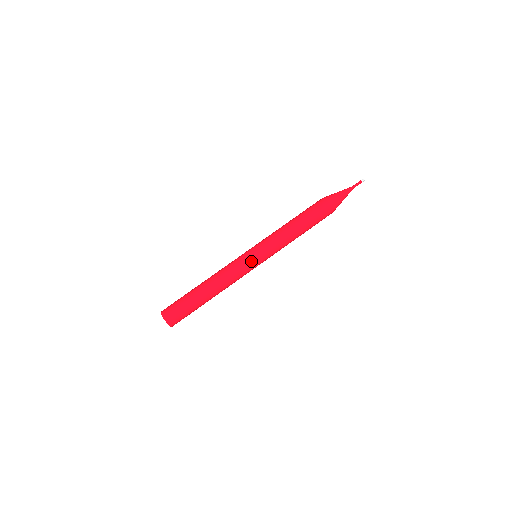
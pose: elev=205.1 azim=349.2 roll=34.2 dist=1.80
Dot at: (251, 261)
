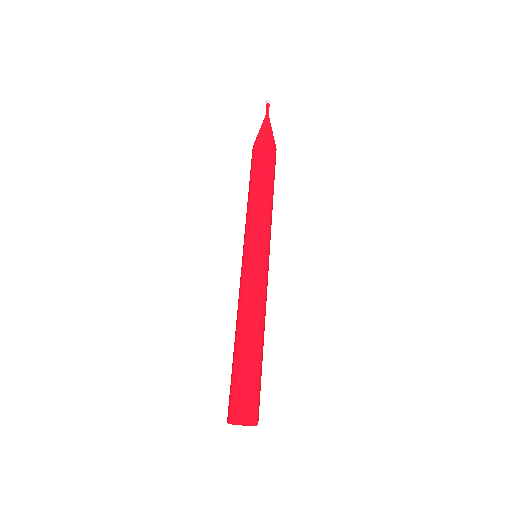
Dot at: (268, 267)
